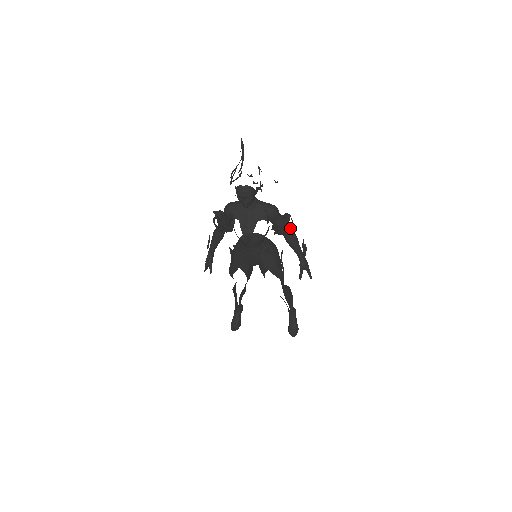
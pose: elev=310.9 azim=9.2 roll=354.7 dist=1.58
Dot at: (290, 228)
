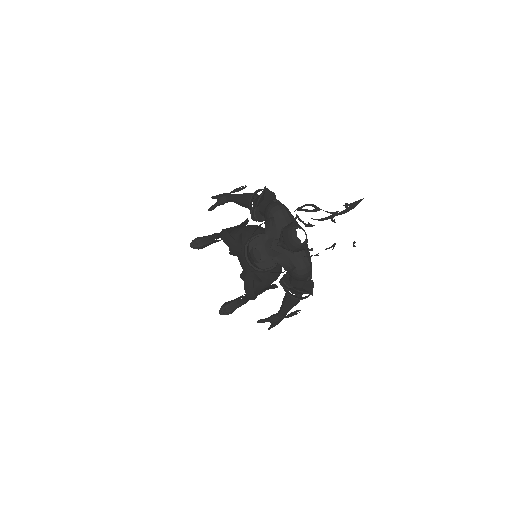
Dot at: (299, 297)
